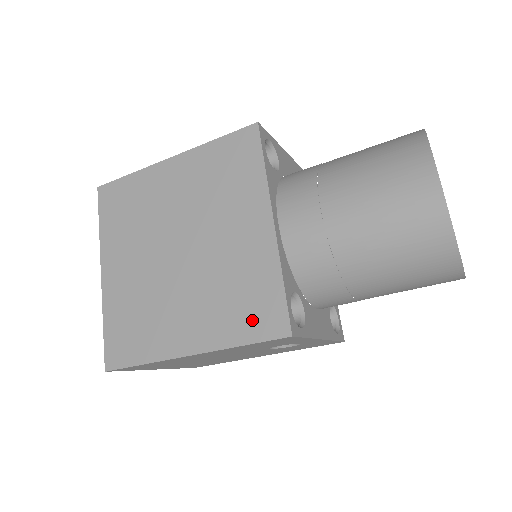
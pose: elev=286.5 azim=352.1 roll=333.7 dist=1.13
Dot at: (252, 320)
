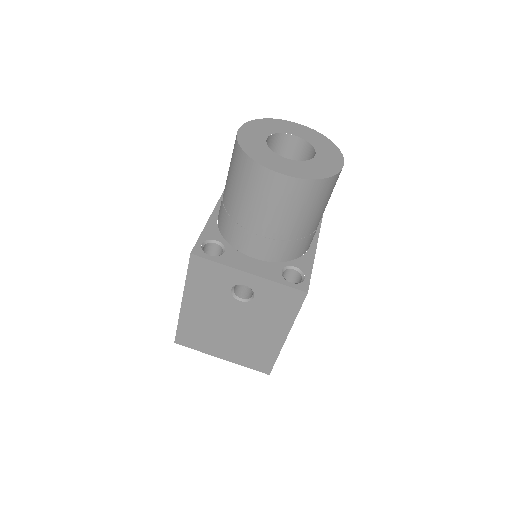
Dot at: occluded
